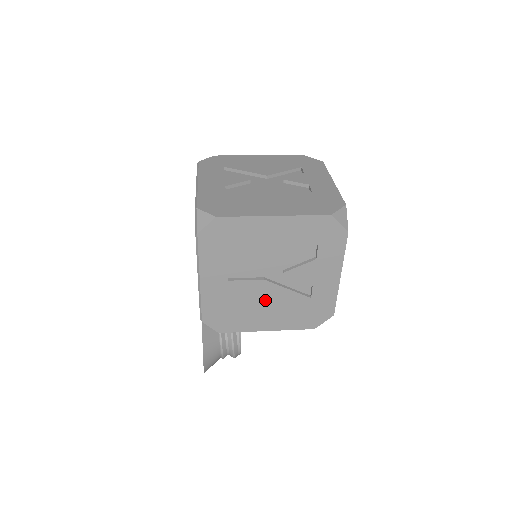
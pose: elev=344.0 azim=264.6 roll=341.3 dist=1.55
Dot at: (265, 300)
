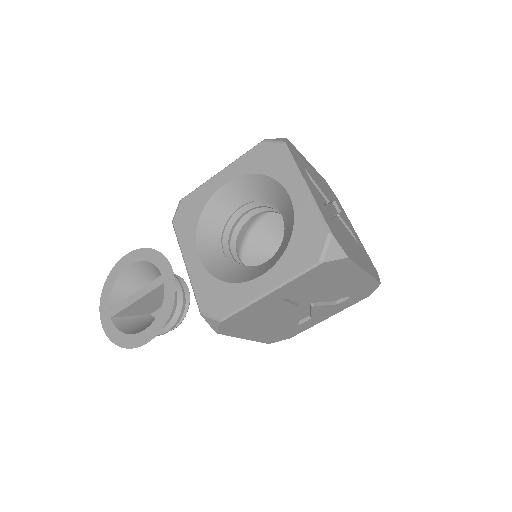
Dot at: (278, 319)
